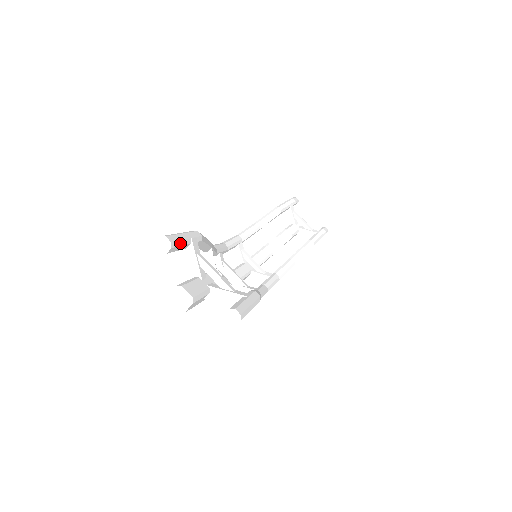
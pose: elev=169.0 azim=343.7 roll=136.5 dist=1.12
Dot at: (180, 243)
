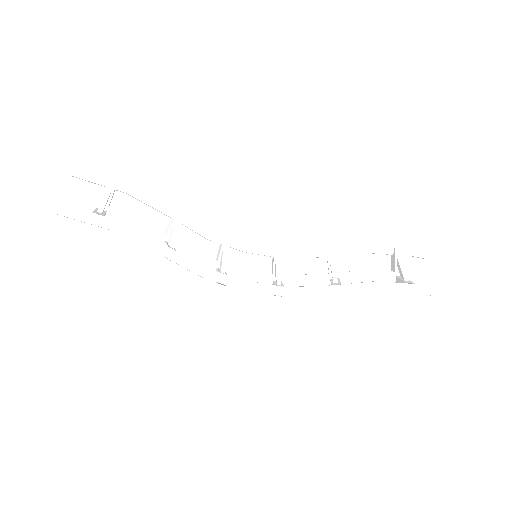
Dot at: (87, 175)
